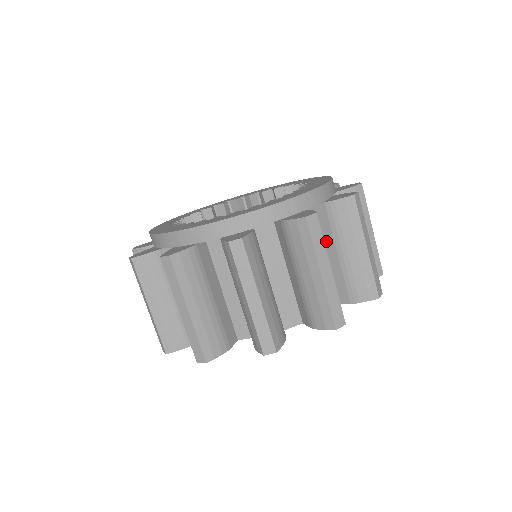
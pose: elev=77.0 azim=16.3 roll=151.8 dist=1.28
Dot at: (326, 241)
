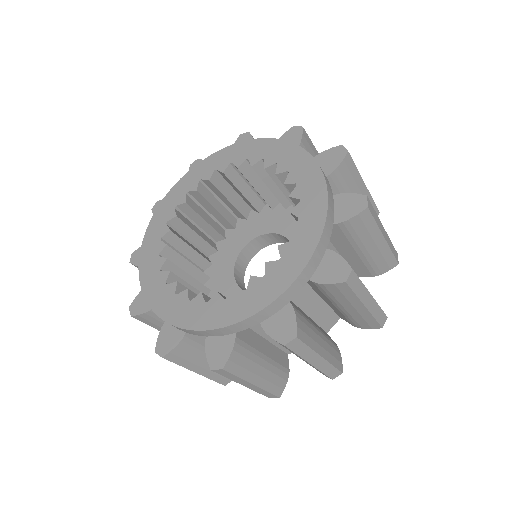
Dot at: (321, 295)
